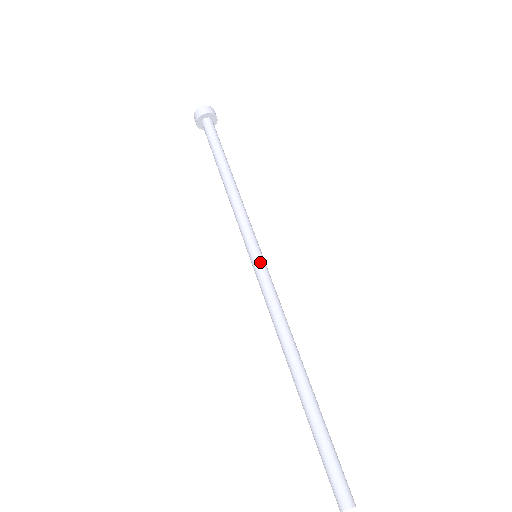
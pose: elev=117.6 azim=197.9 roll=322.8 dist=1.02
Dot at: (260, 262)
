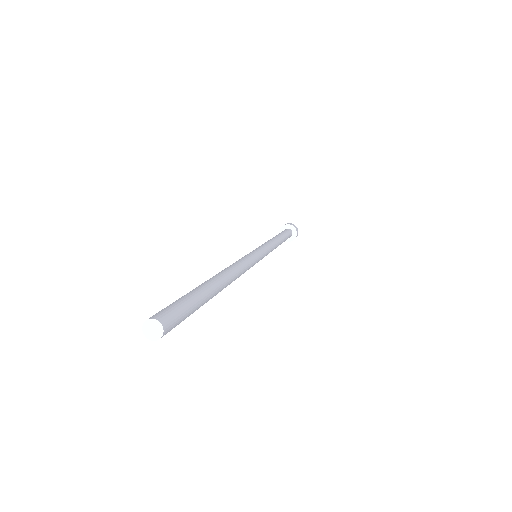
Dot at: (258, 253)
